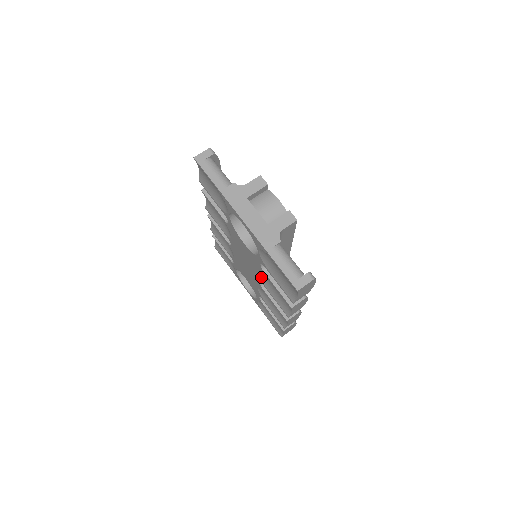
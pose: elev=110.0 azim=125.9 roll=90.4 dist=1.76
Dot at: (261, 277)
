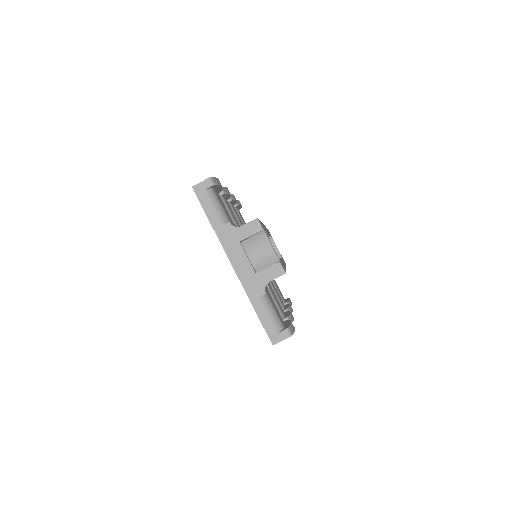
Dot at: occluded
